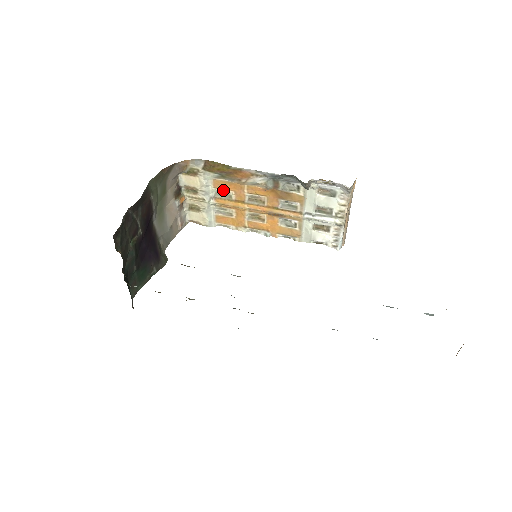
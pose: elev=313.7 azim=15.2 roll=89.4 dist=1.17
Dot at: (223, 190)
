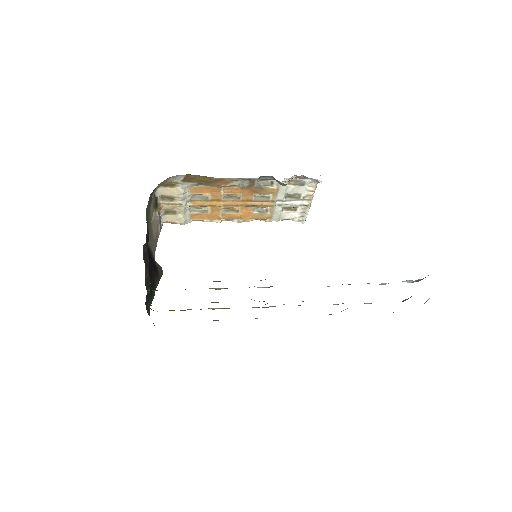
Dot at: (200, 194)
